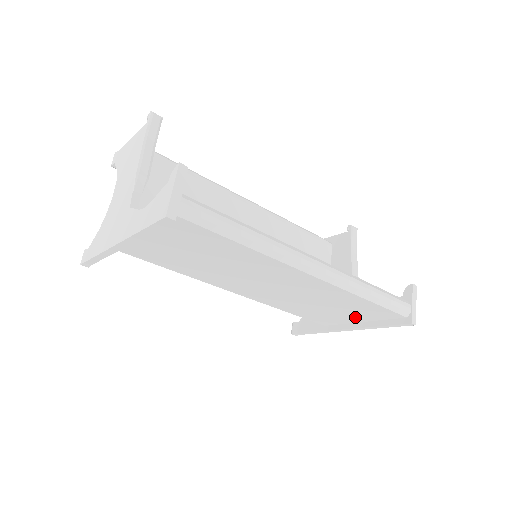
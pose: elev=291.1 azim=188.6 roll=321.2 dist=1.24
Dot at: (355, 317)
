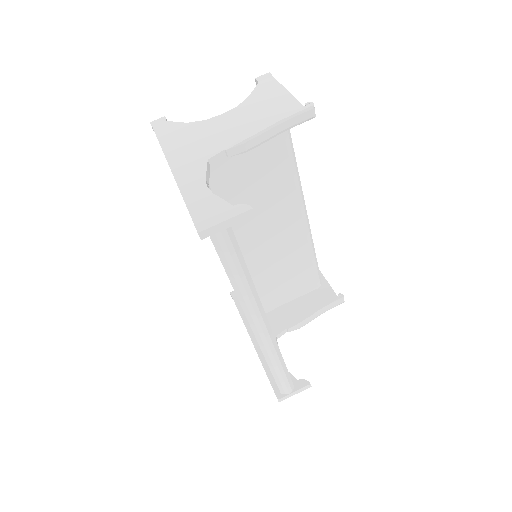
Dot at: occluded
